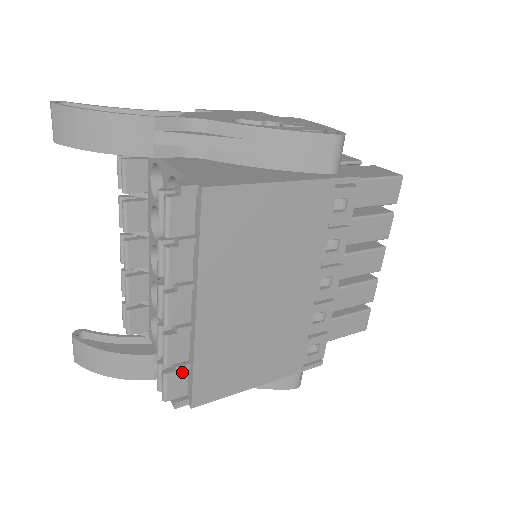
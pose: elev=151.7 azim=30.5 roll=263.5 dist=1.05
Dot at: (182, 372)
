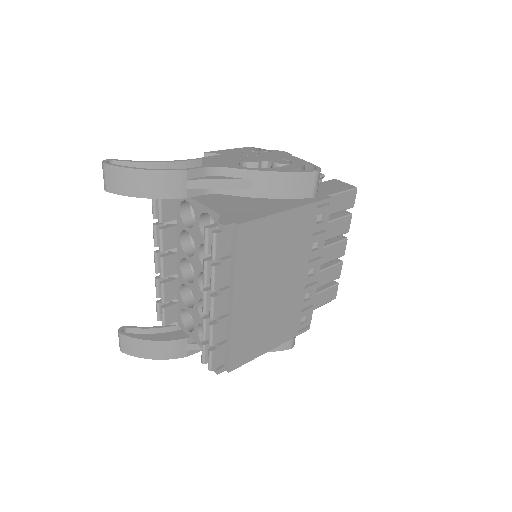
Dot at: (221, 348)
